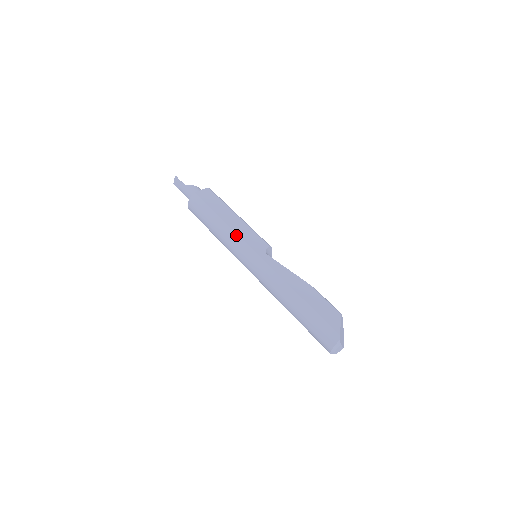
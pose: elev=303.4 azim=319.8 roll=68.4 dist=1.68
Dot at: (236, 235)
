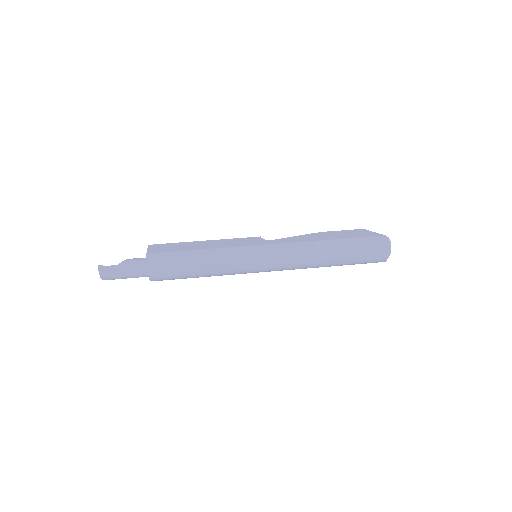
Dot at: (230, 248)
